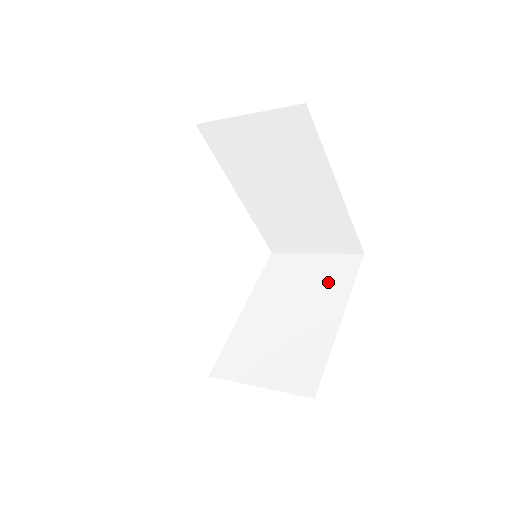
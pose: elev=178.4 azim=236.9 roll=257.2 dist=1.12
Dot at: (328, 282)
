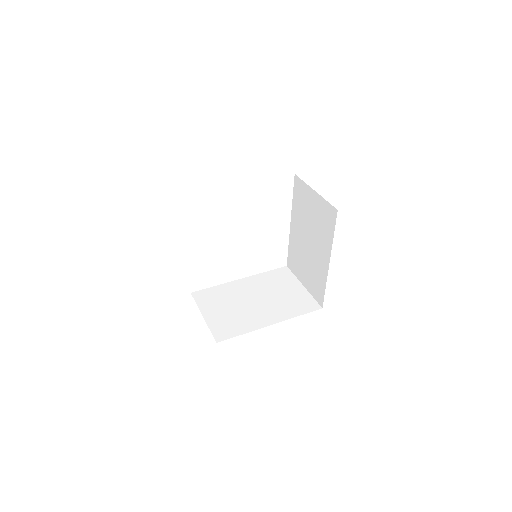
Dot at: (322, 227)
